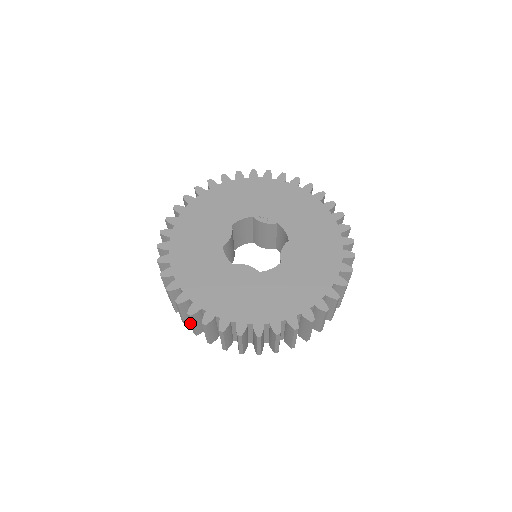
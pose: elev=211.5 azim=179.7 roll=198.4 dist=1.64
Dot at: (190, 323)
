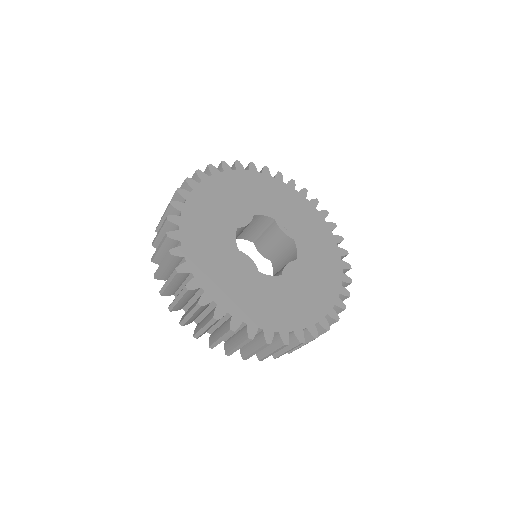
Dot at: (167, 280)
